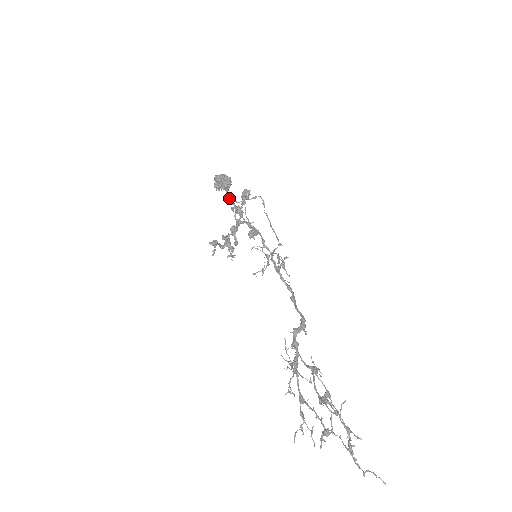
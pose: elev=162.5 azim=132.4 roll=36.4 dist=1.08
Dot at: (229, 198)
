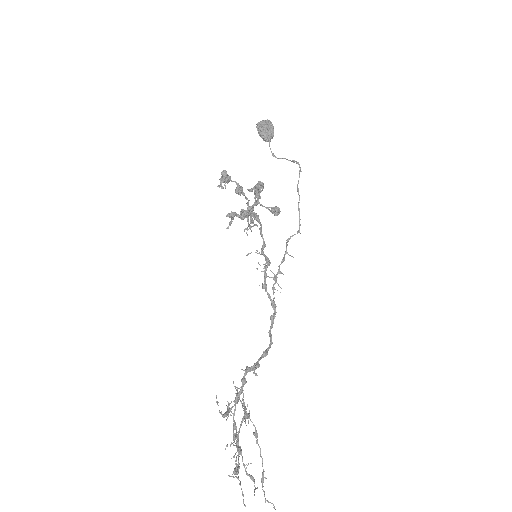
Dot at: (237, 191)
